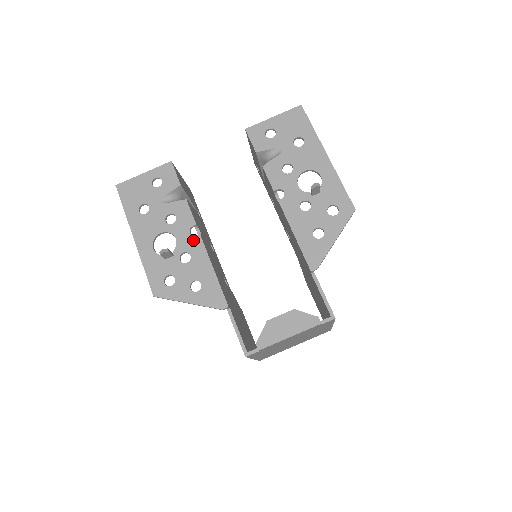
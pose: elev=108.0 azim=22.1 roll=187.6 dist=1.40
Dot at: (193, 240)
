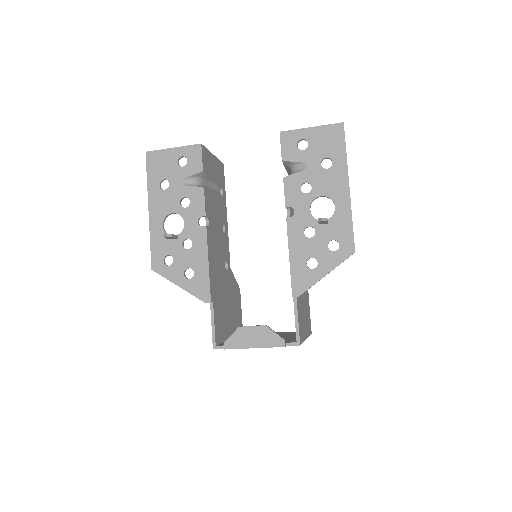
Dot at: (199, 230)
